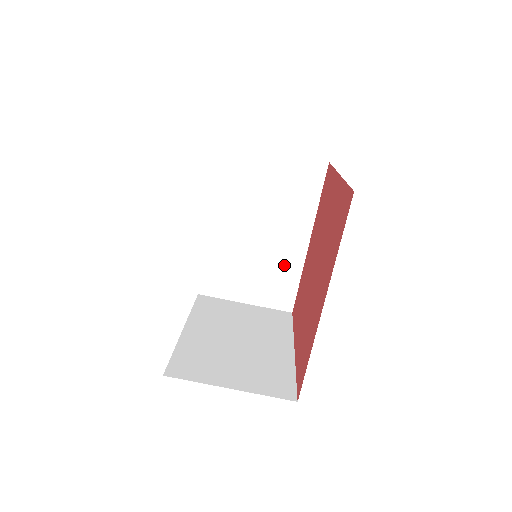
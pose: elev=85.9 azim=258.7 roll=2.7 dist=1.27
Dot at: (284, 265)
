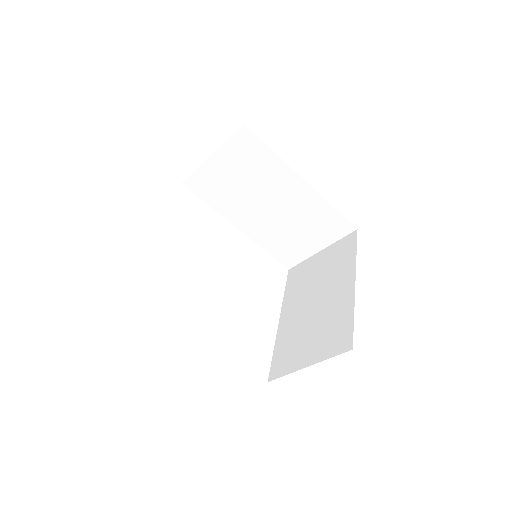
Dot at: (310, 209)
